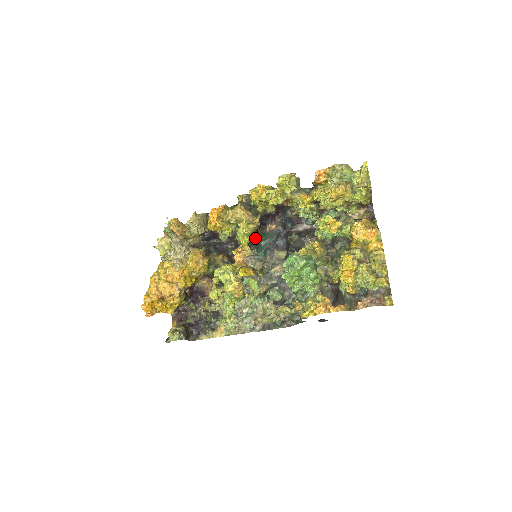
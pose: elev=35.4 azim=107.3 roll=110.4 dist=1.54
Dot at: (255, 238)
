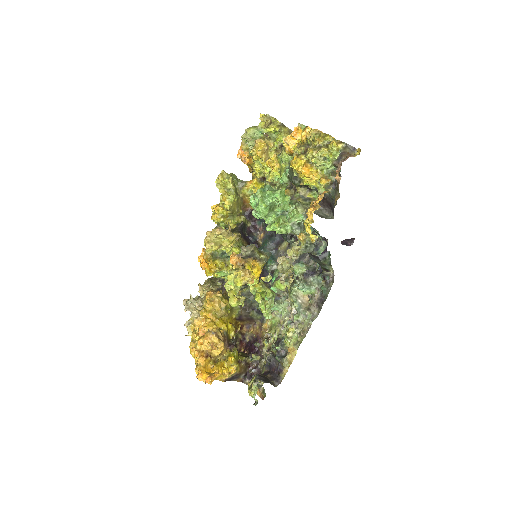
Dot at: occluded
